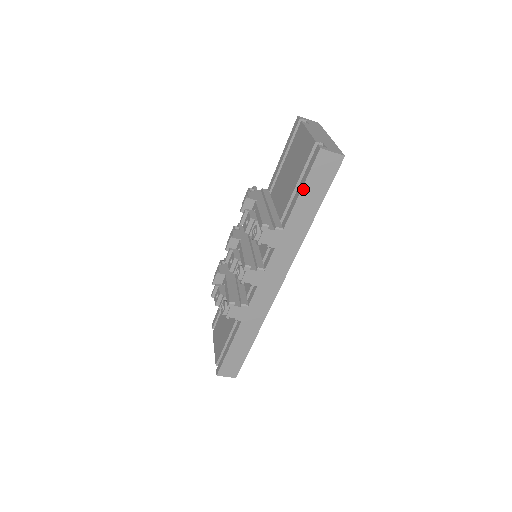
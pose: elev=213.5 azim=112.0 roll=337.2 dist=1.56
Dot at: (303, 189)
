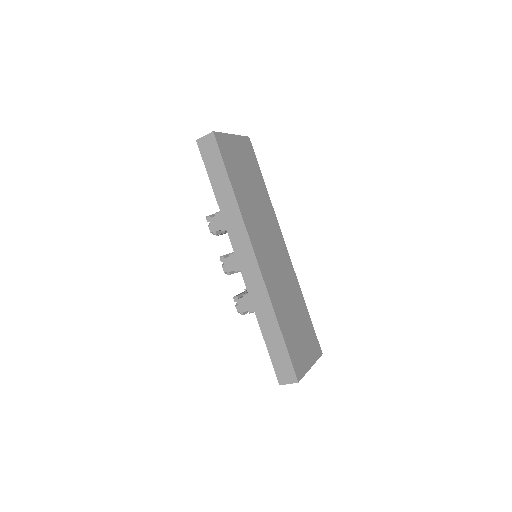
Dot at: (208, 173)
